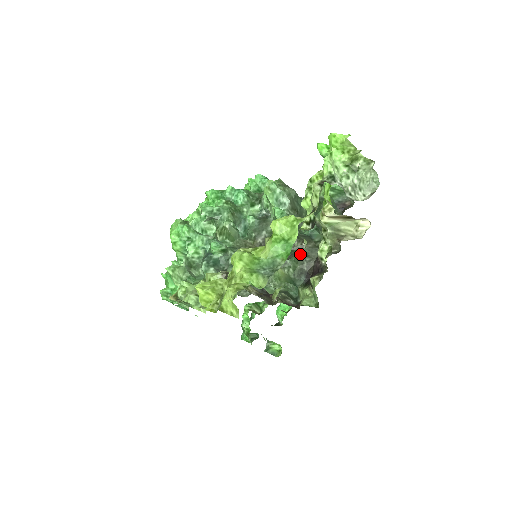
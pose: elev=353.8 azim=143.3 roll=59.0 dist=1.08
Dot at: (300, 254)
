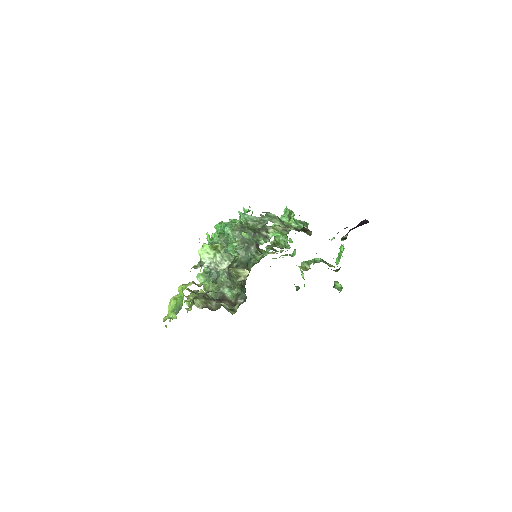
Dot at: occluded
